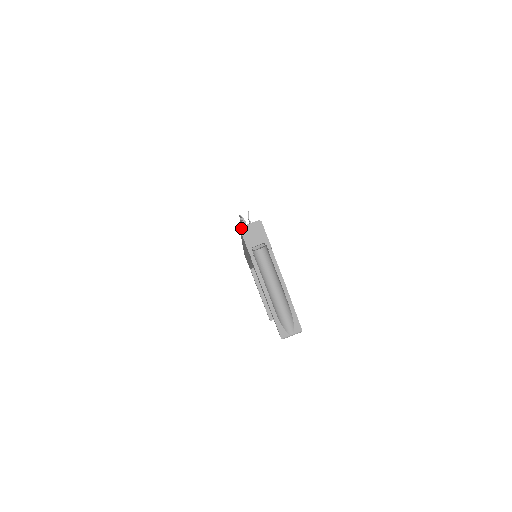
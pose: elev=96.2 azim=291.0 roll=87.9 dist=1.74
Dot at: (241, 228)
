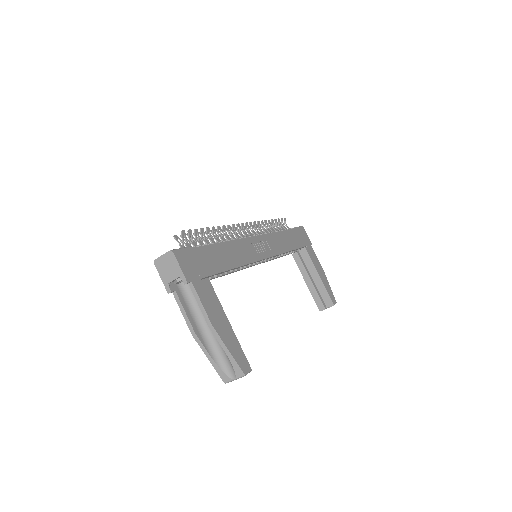
Dot at: (154, 261)
